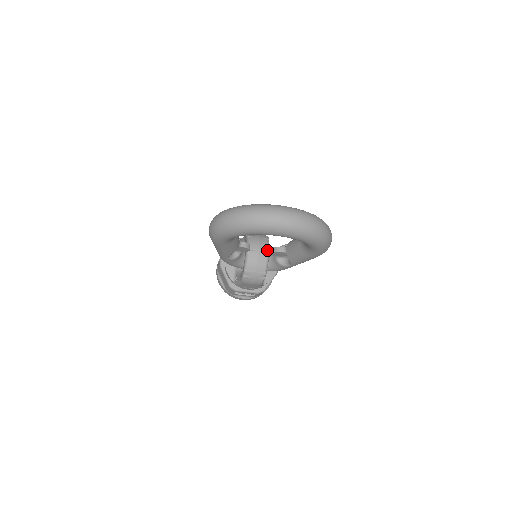
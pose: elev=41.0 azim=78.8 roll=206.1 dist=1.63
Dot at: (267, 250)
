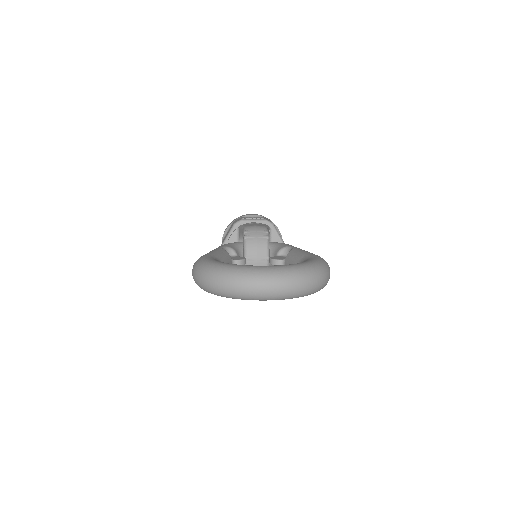
Dot at: (266, 253)
